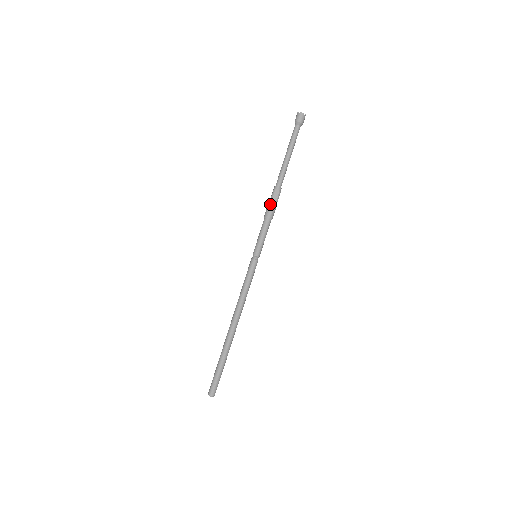
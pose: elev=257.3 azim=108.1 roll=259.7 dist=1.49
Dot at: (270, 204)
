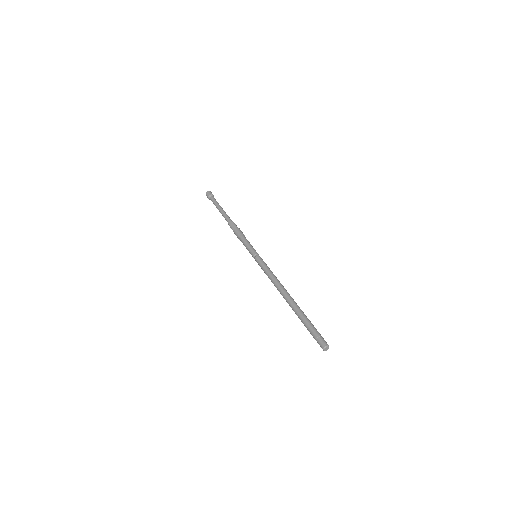
Dot at: (234, 231)
